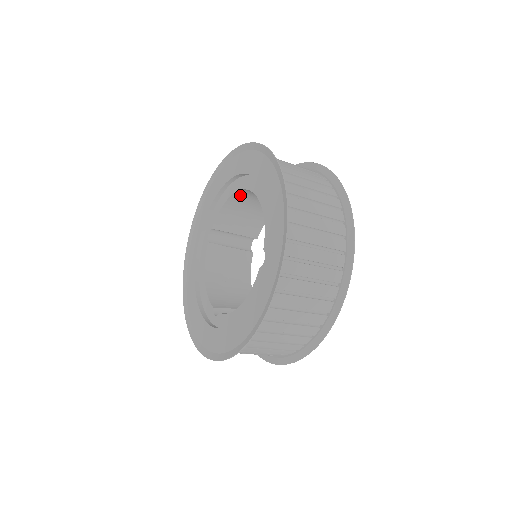
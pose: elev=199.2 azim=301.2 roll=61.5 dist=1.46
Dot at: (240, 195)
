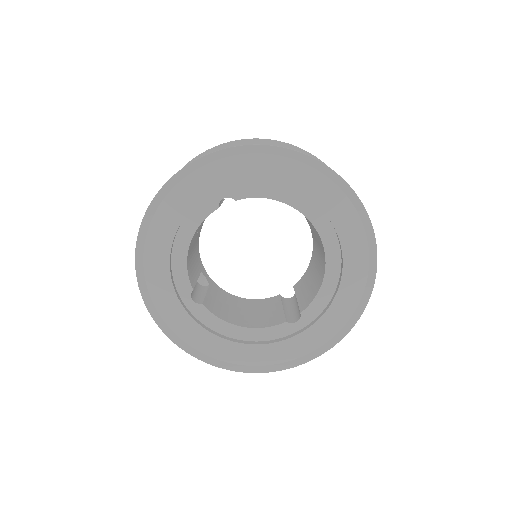
Dot at: occluded
